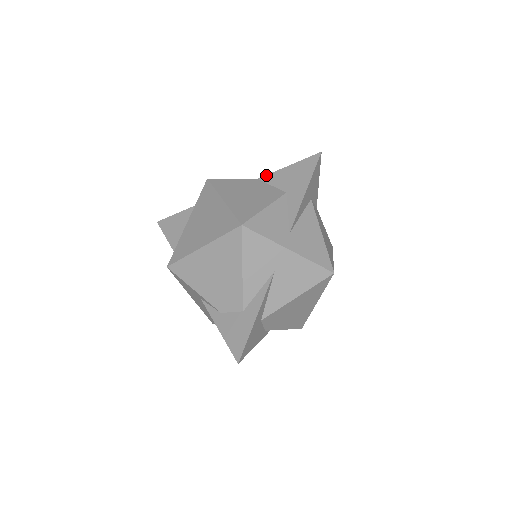
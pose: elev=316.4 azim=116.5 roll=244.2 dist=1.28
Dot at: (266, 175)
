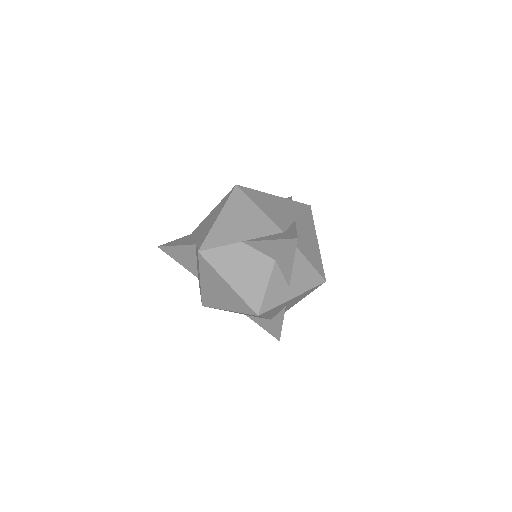
Dot at: (249, 241)
